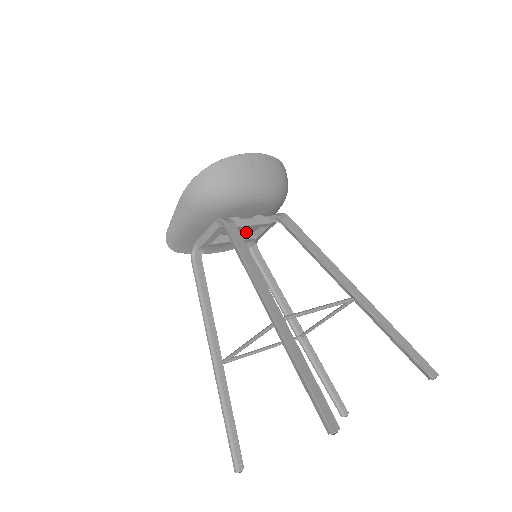
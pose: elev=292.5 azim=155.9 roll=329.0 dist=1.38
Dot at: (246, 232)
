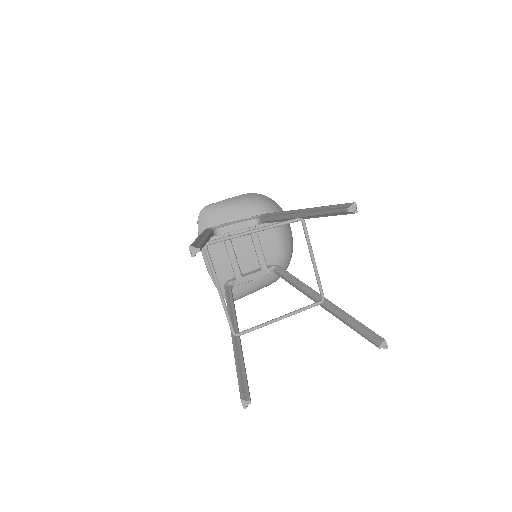
Dot at: (240, 267)
